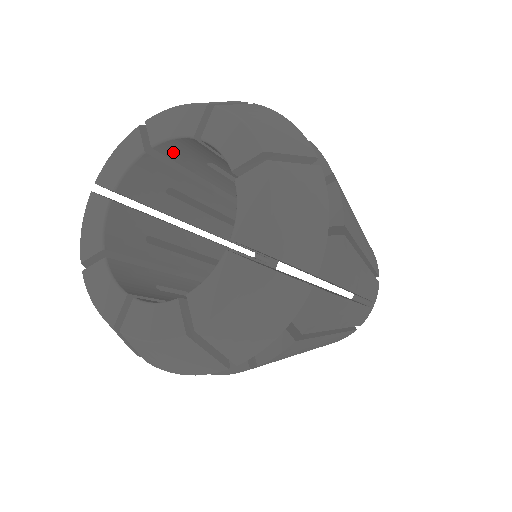
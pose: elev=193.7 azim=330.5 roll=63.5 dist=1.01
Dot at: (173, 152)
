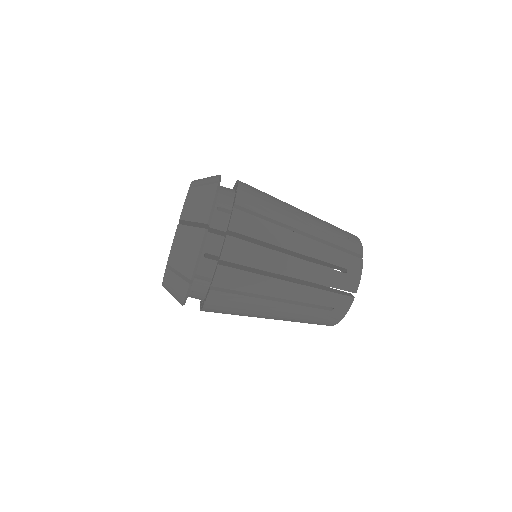
Dot at: occluded
